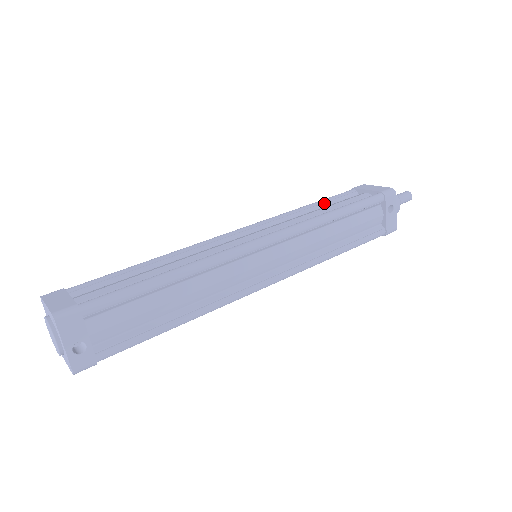
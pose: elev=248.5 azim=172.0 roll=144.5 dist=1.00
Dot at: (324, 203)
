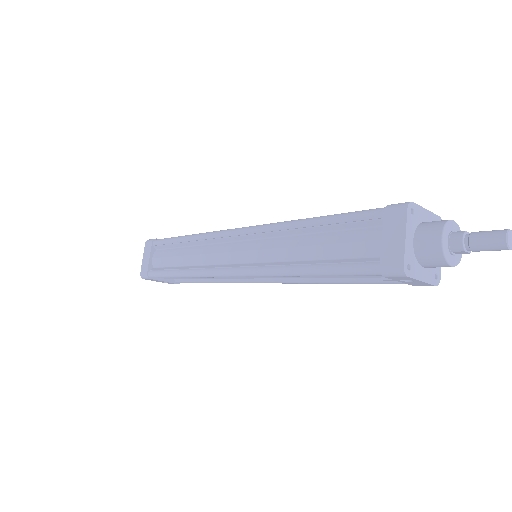
Dot at: (328, 226)
